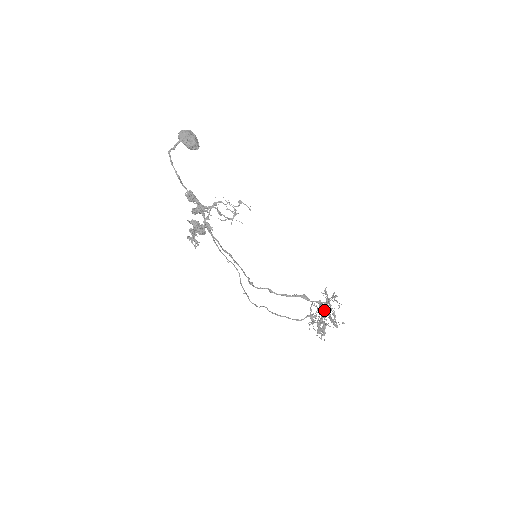
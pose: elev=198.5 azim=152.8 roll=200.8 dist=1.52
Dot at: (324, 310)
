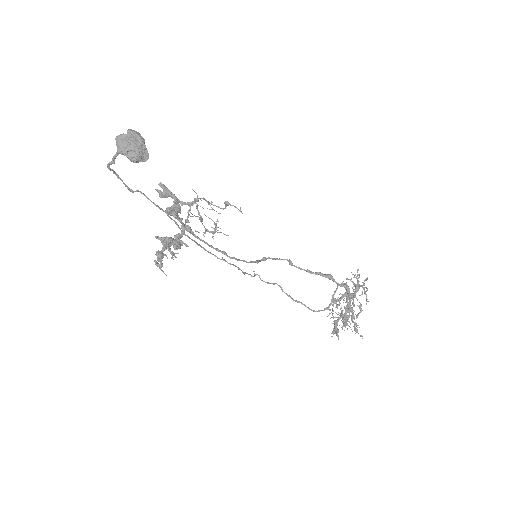
Dot at: (347, 305)
